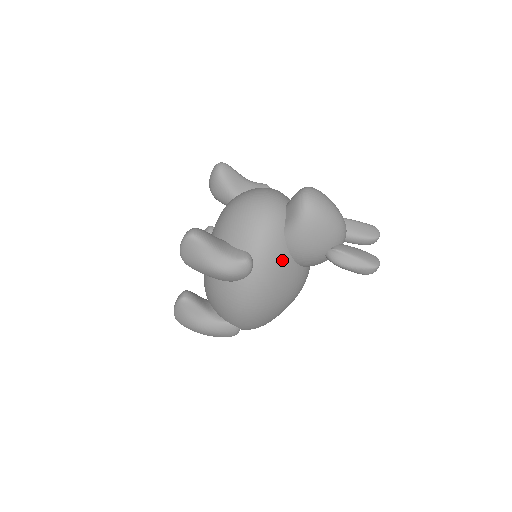
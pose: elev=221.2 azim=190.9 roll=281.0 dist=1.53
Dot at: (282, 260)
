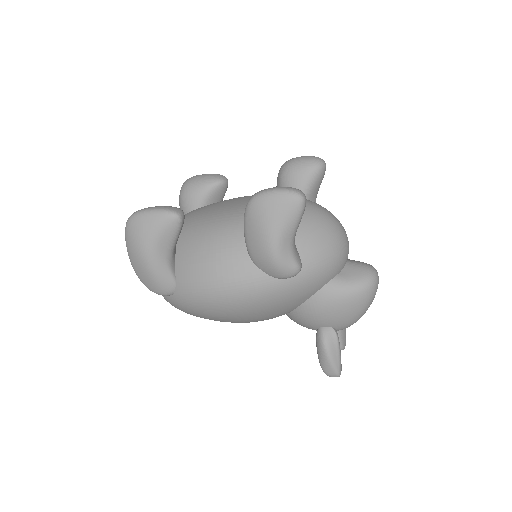
Dot at: (303, 296)
